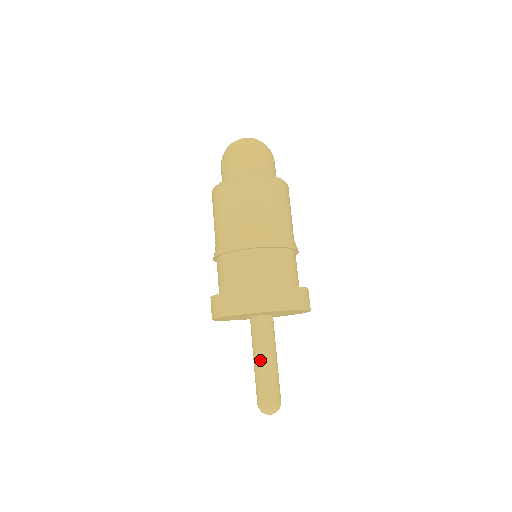
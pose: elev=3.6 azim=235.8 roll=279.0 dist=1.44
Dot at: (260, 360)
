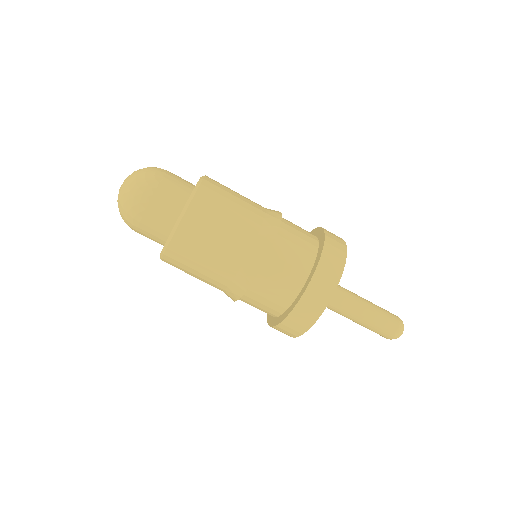
Dot at: (358, 313)
